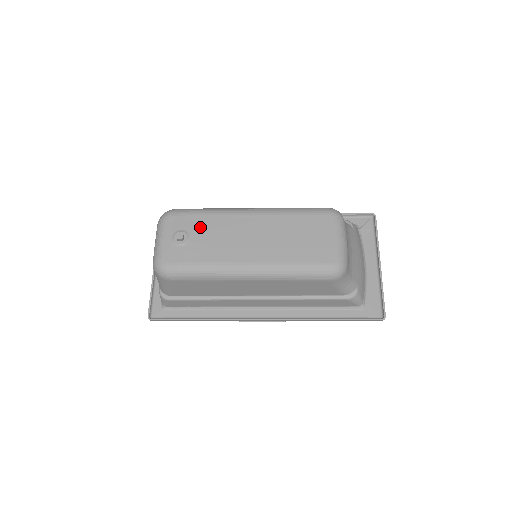
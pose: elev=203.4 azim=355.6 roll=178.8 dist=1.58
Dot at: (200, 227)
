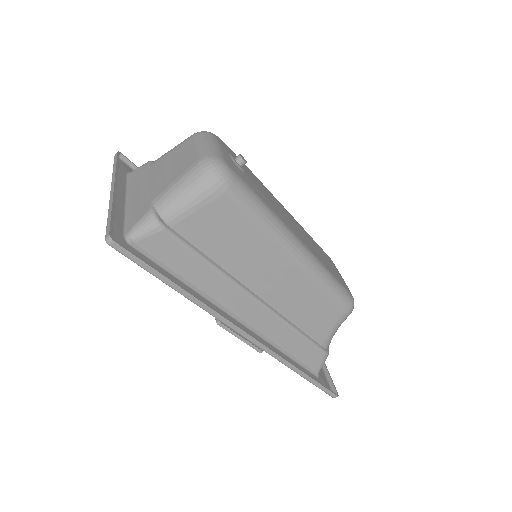
Dot at: (250, 173)
